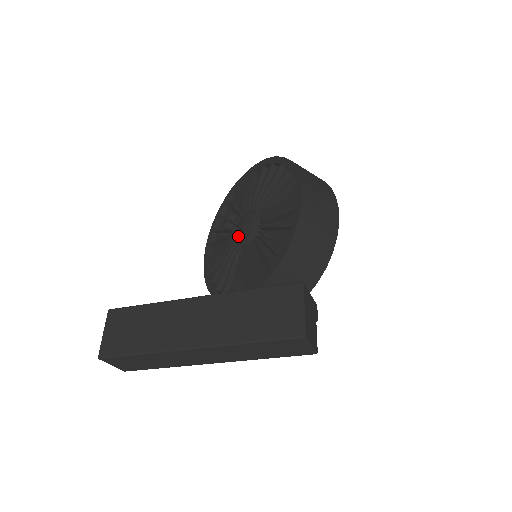
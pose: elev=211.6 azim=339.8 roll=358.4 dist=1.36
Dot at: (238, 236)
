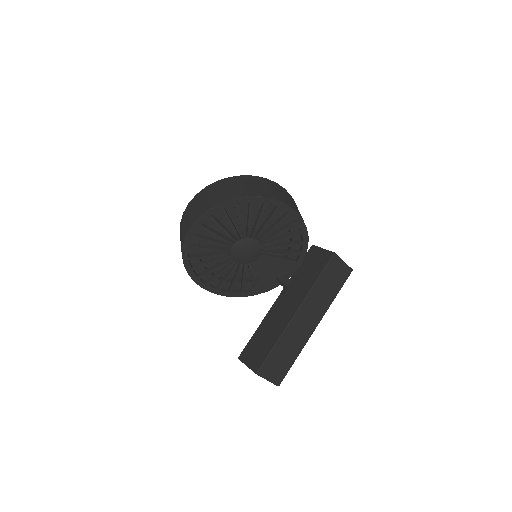
Dot at: (243, 260)
